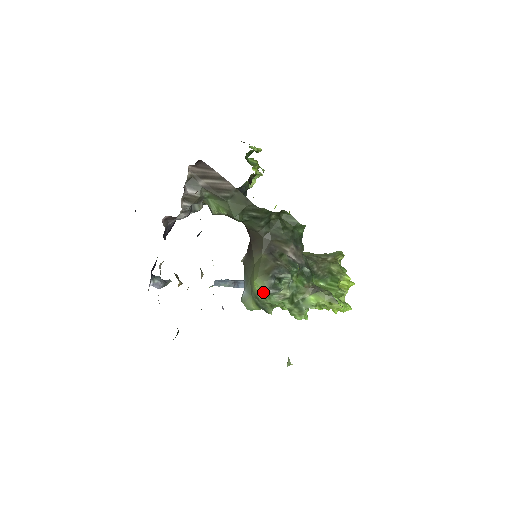
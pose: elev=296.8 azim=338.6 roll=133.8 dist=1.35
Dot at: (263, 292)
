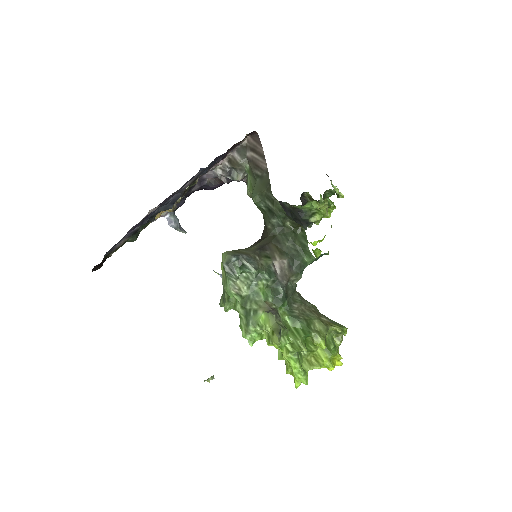
Dot at: (224, 271)
